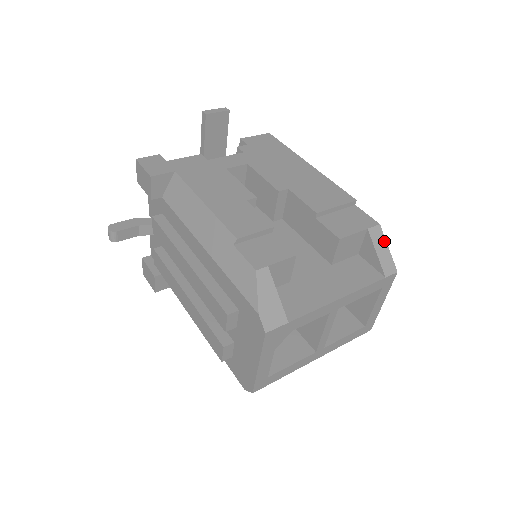
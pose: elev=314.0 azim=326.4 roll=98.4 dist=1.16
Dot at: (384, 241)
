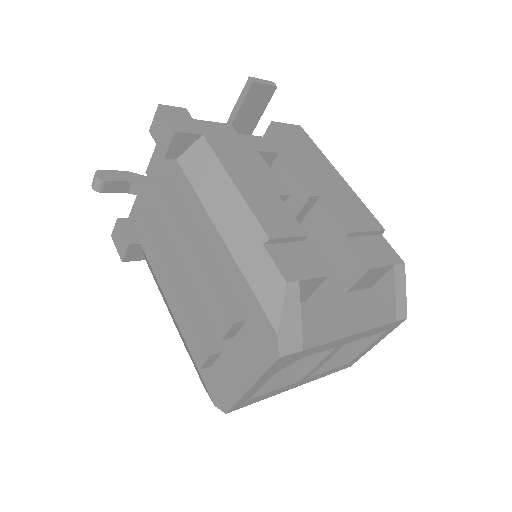
Dot at: (404, 282)
